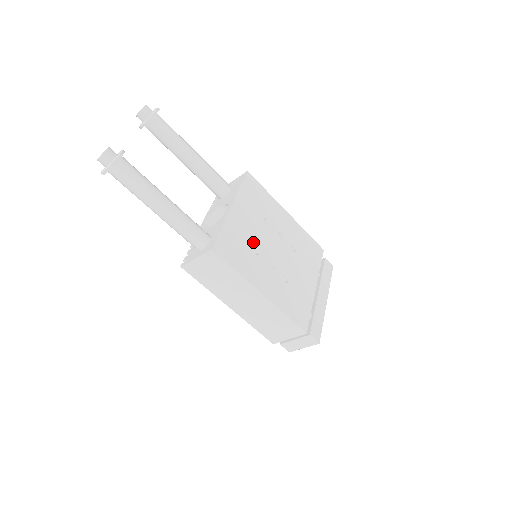
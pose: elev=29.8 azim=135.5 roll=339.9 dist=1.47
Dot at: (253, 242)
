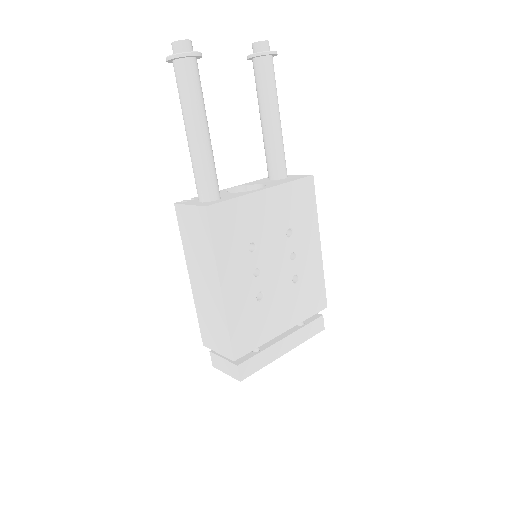
Dot at: (257, 237)
